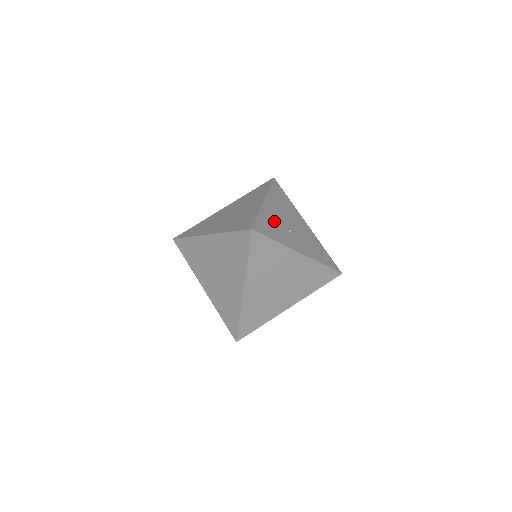
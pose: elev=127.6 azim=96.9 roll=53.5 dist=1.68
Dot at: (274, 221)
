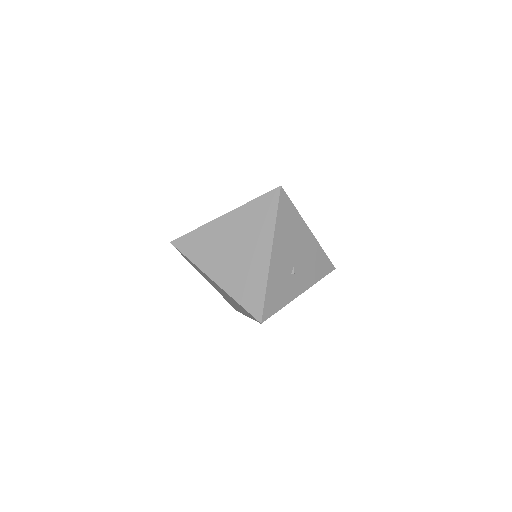
Dot at: (280, 278)
